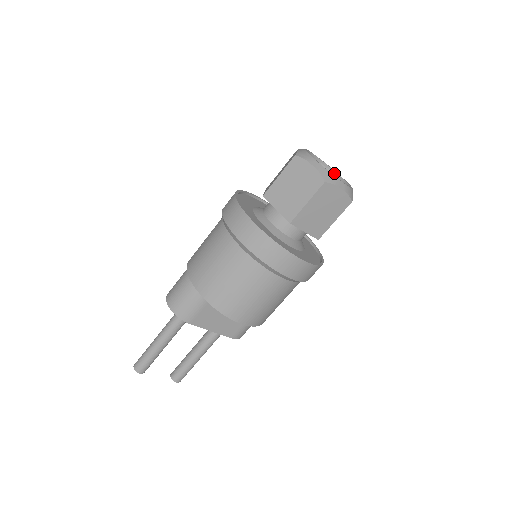
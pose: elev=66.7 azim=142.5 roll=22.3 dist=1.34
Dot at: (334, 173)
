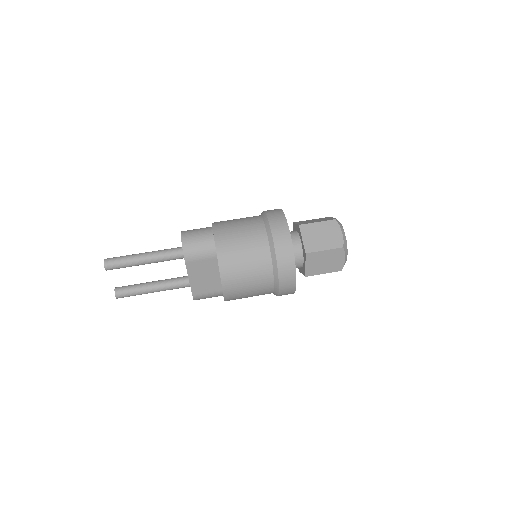
Dot at: occluded
